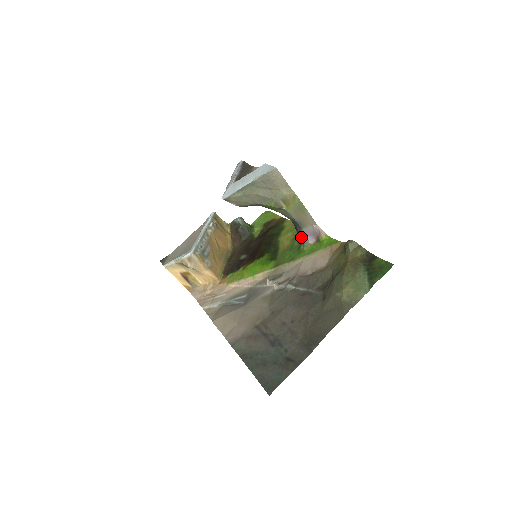
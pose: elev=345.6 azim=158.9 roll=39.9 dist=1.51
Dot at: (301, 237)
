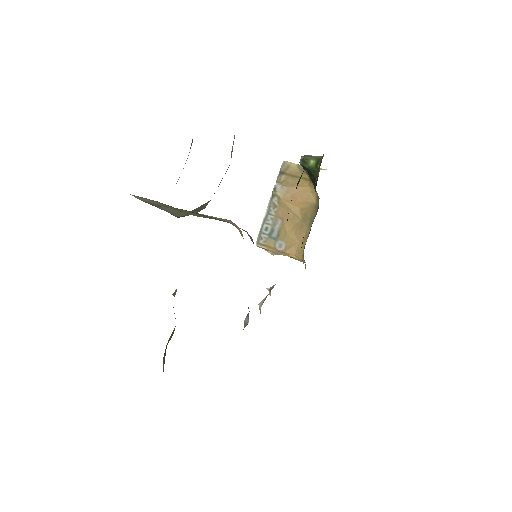
Dot at: occluded
